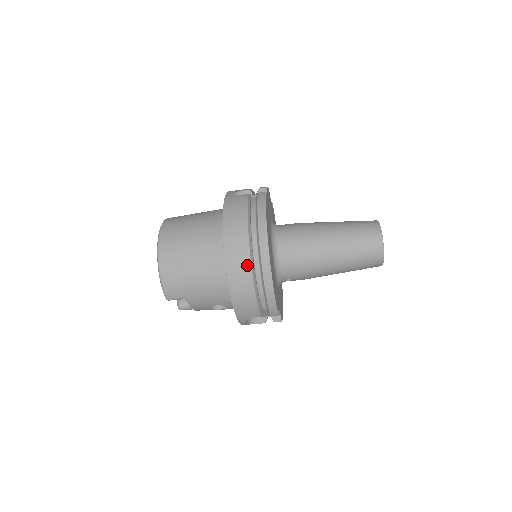
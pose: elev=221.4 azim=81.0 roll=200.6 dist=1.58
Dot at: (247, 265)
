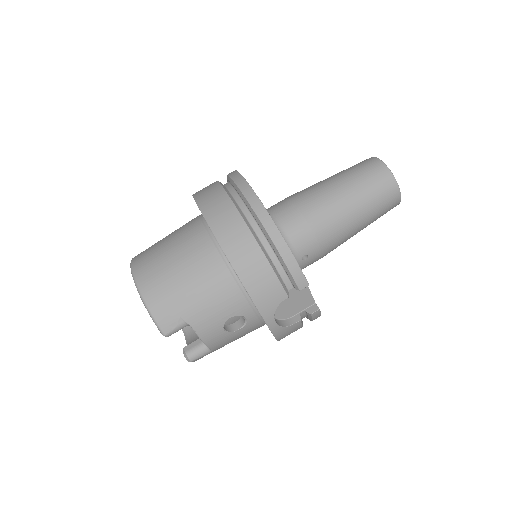
Dot at: (242, 227)
